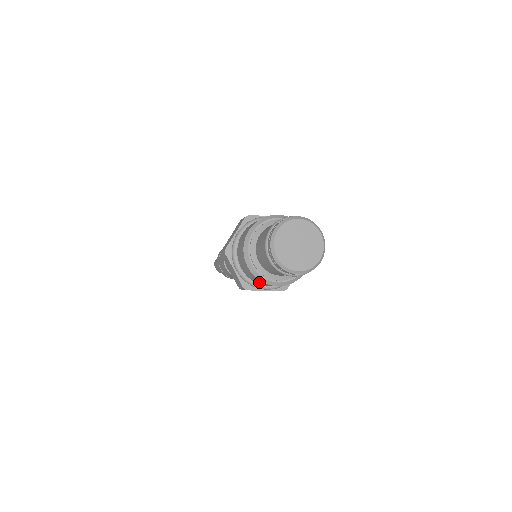
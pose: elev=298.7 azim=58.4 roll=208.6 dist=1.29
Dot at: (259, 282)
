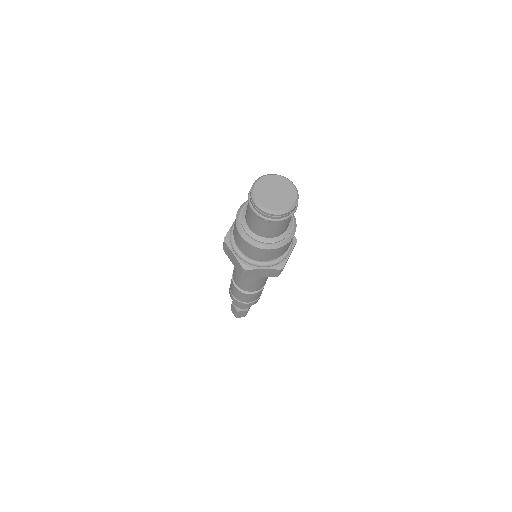
Dot at: (235, 229)
